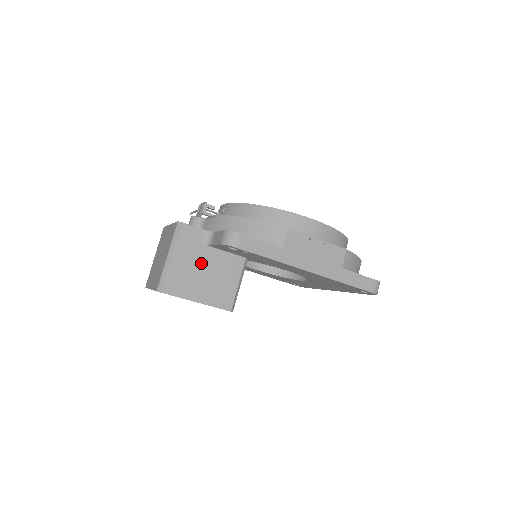
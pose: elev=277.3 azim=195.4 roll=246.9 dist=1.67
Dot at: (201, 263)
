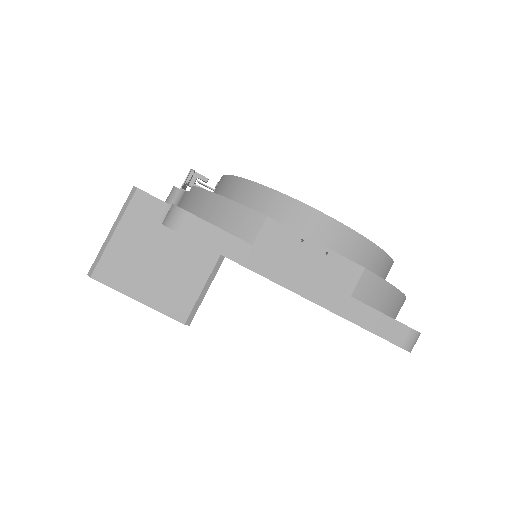
Dot at: (154, 248)
